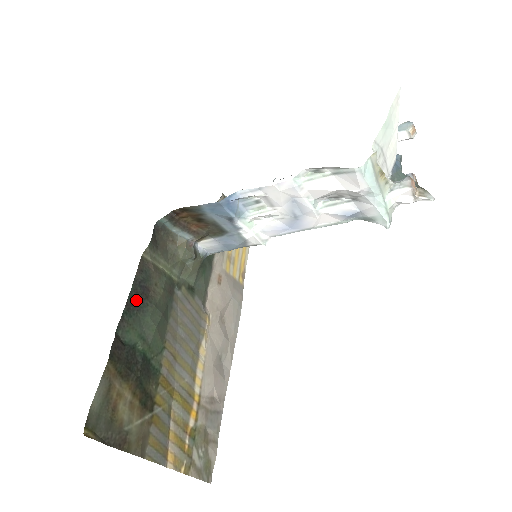
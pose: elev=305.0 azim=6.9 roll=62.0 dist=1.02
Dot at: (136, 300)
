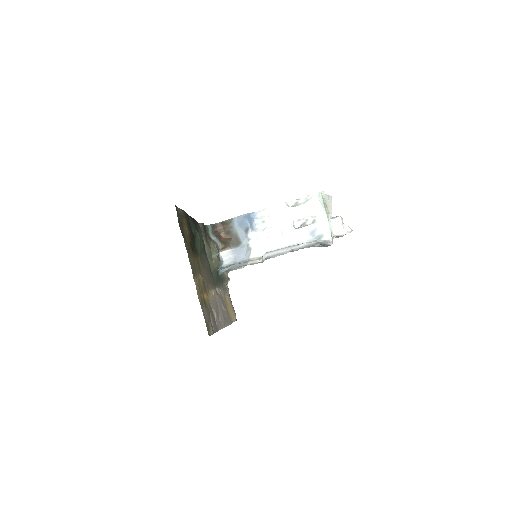
Dot at: (195, 224)
